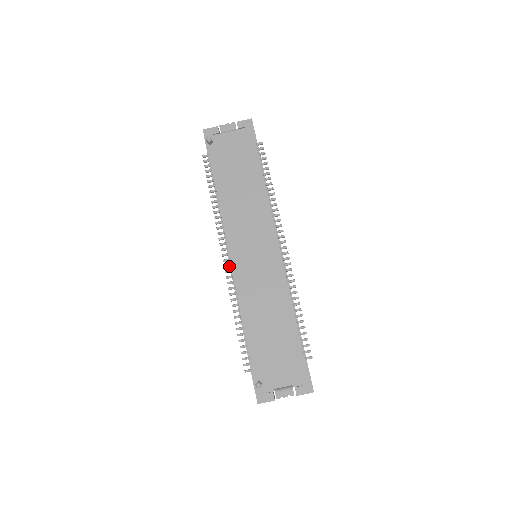
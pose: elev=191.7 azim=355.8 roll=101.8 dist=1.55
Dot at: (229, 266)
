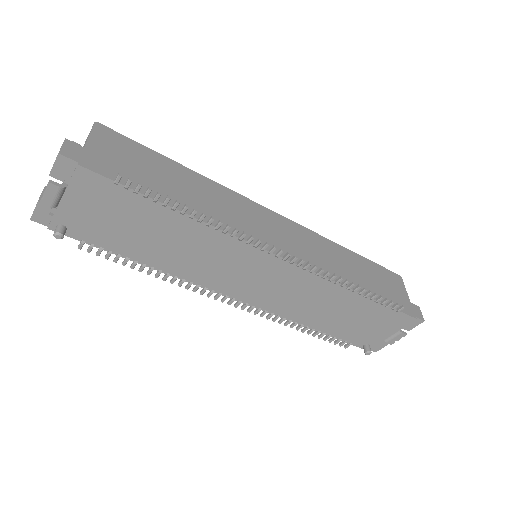
Dot at: (246, 306)
